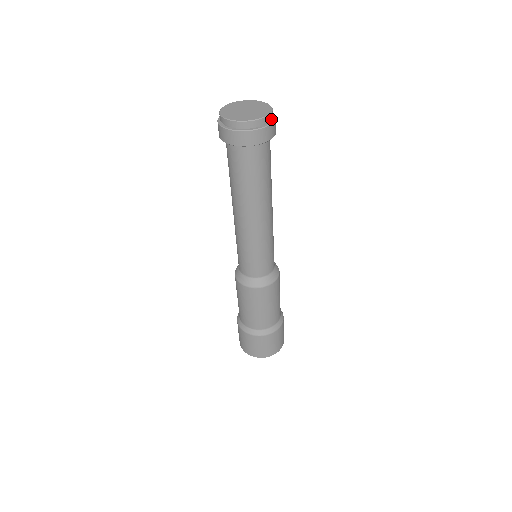
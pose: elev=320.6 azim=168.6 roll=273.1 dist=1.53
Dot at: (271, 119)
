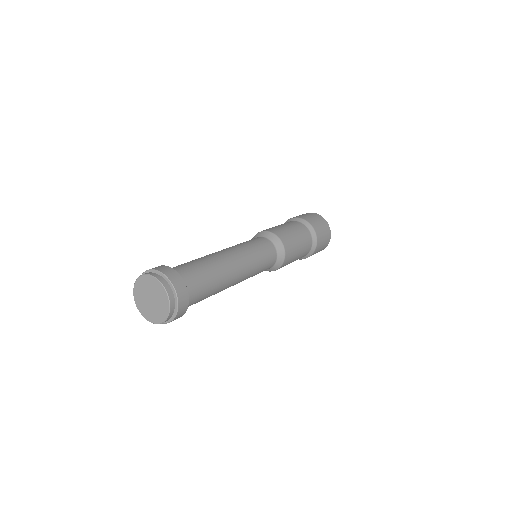
Dot at: (173, 294)
